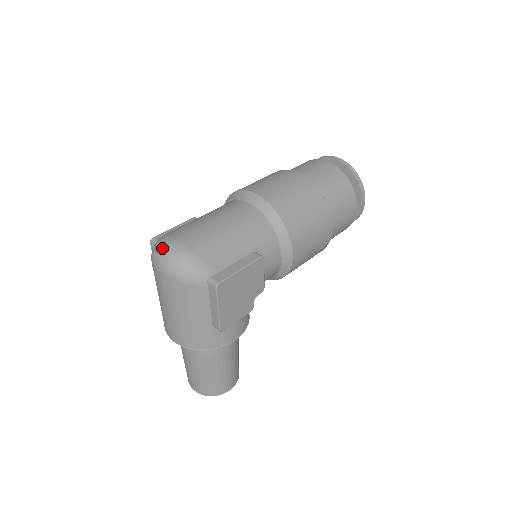
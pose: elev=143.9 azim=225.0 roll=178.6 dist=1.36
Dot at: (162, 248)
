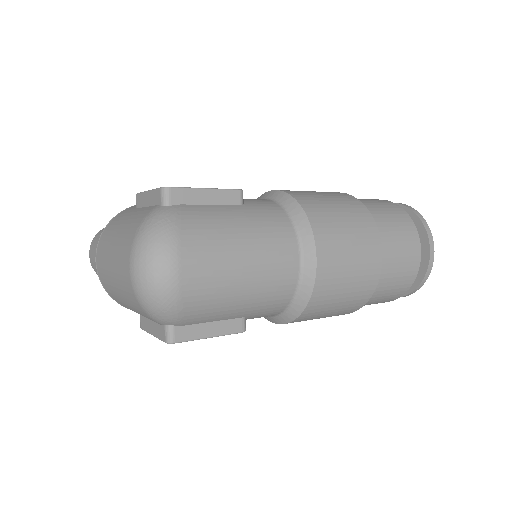
Dot at: (155, 260)
